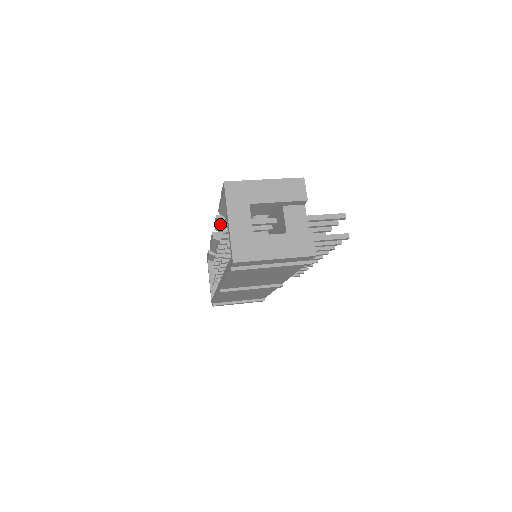
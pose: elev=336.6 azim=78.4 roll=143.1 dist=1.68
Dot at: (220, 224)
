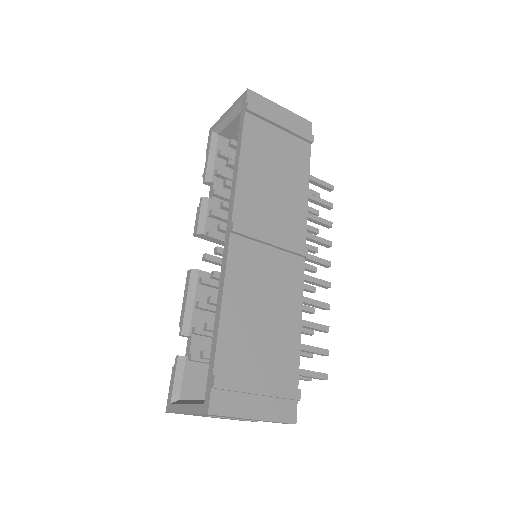
Dot at: (205, 209)
